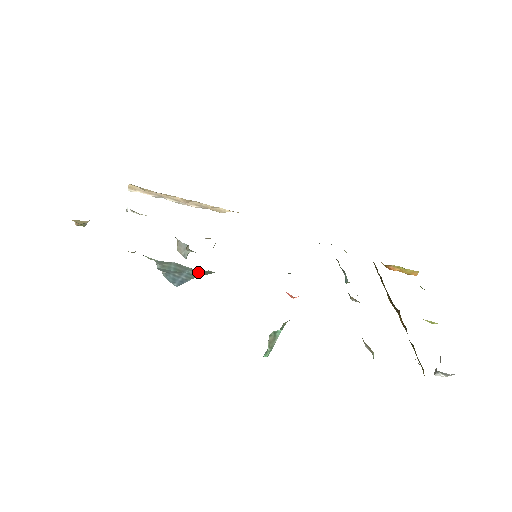
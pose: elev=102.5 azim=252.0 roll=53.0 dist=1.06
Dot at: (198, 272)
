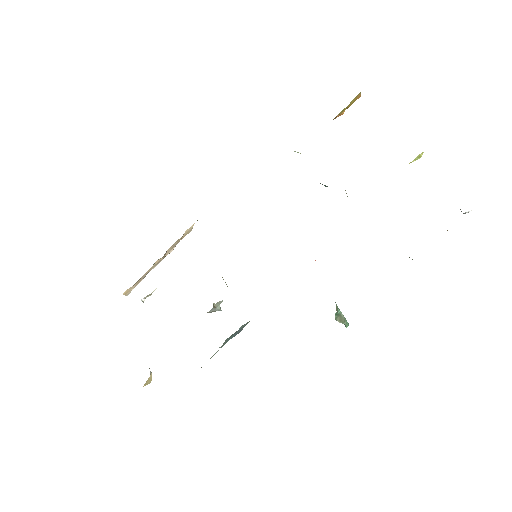
Dot at: (245, 324)
